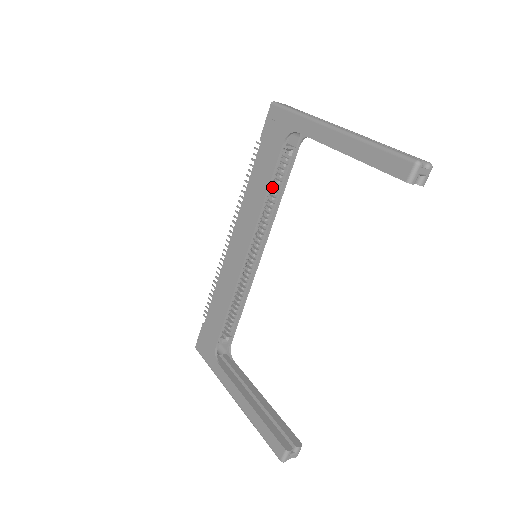
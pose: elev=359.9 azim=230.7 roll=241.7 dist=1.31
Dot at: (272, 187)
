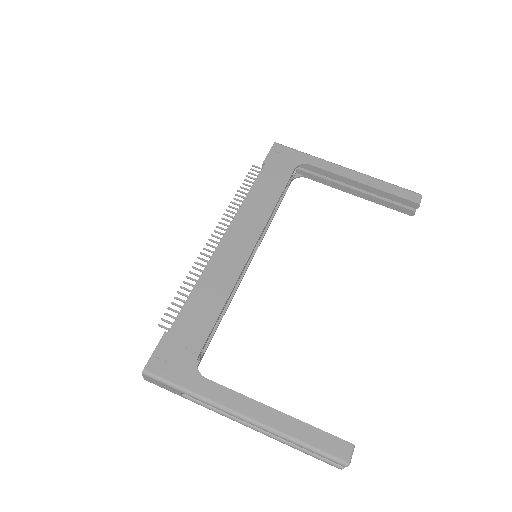
Dot at: occluded
